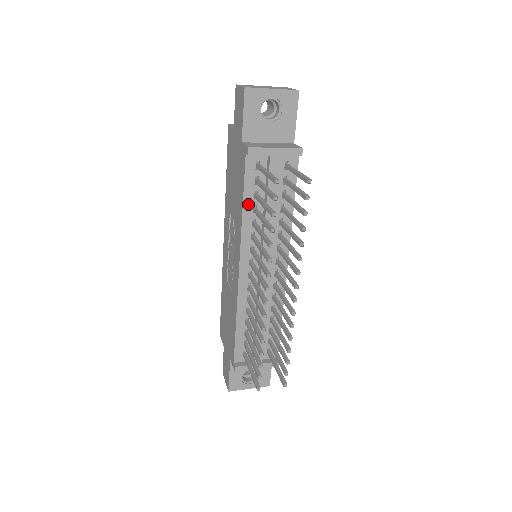
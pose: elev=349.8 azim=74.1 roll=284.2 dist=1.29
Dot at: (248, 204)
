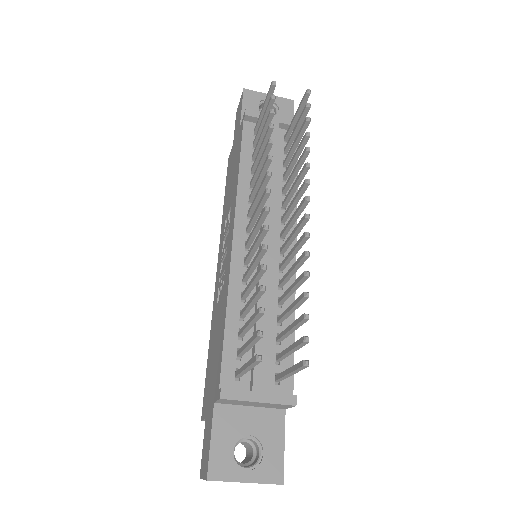
Dot at: (245, 165)
